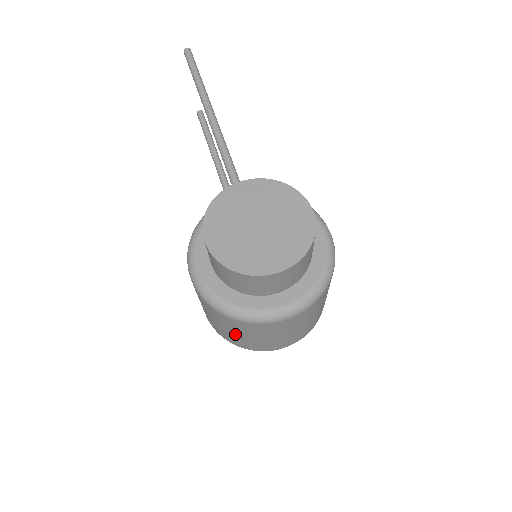
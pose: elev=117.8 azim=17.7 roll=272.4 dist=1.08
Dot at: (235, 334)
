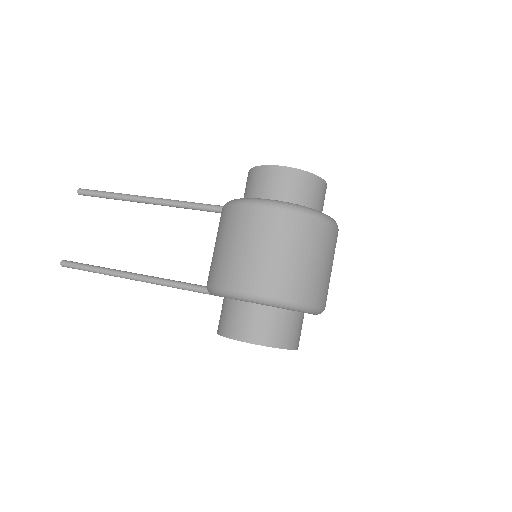
Dot at: (310, 261)
